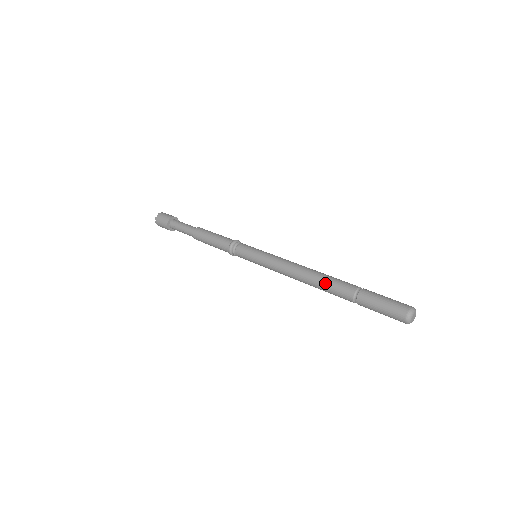
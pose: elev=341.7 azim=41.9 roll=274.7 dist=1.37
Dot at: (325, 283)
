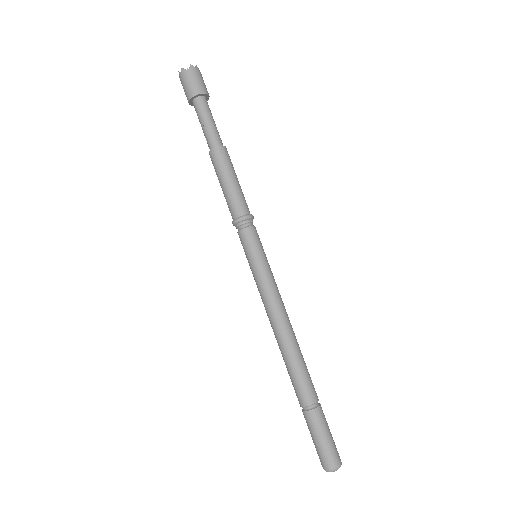
Dot at: (293, 368)
